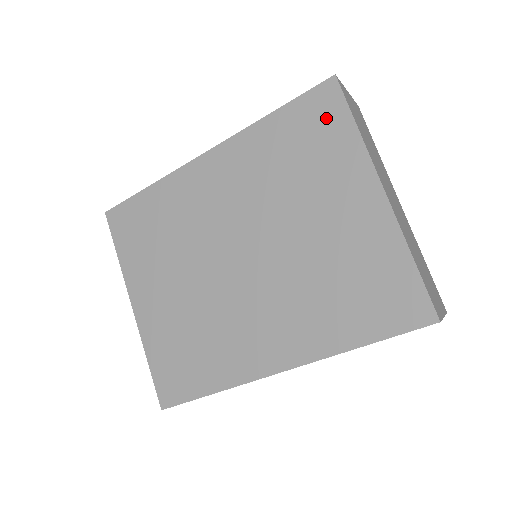
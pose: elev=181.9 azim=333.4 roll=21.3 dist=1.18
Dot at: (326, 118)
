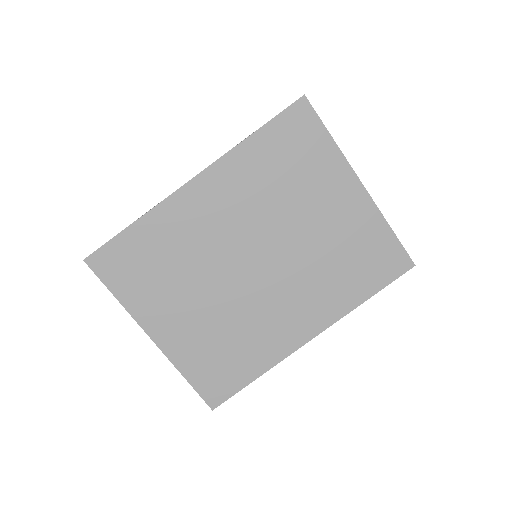
Dot at: (305, 133)
